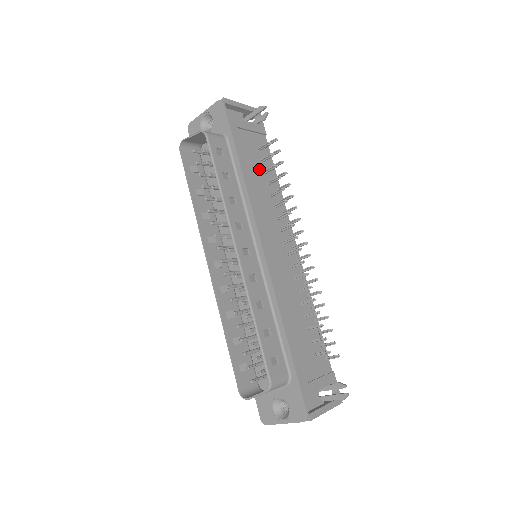
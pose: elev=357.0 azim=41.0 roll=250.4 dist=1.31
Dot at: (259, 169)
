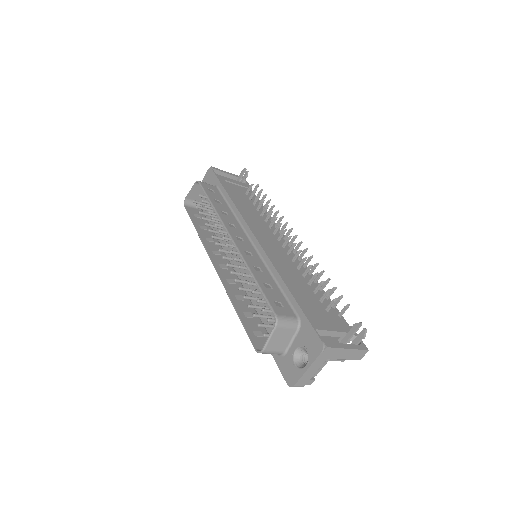
Dot at: (247, 202)
